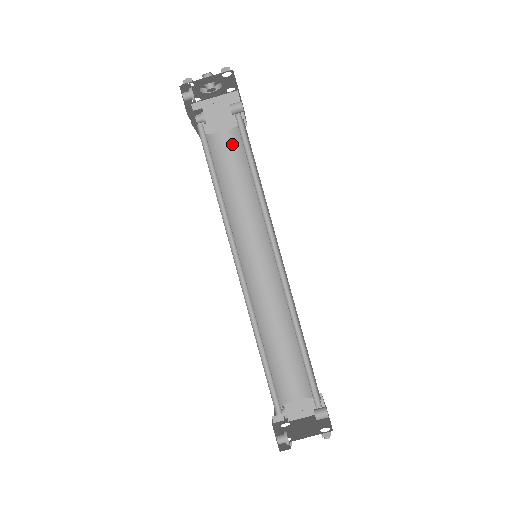
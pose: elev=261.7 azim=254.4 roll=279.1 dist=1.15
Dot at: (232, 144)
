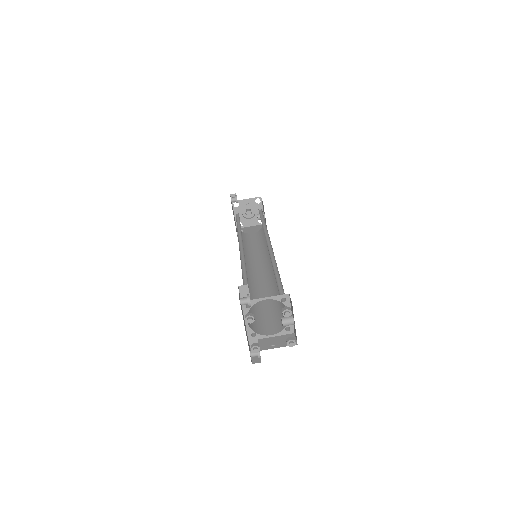
Dot at: (256, 236)
